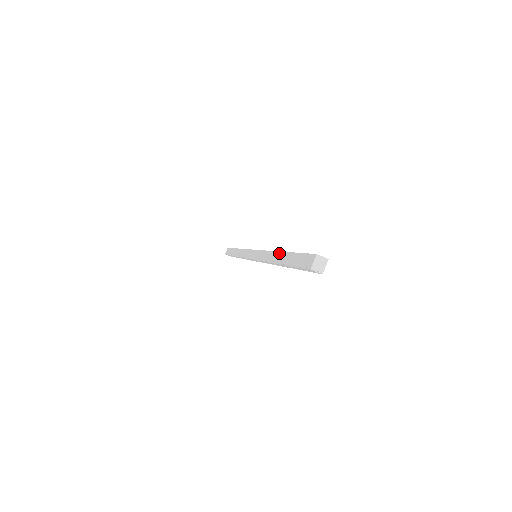
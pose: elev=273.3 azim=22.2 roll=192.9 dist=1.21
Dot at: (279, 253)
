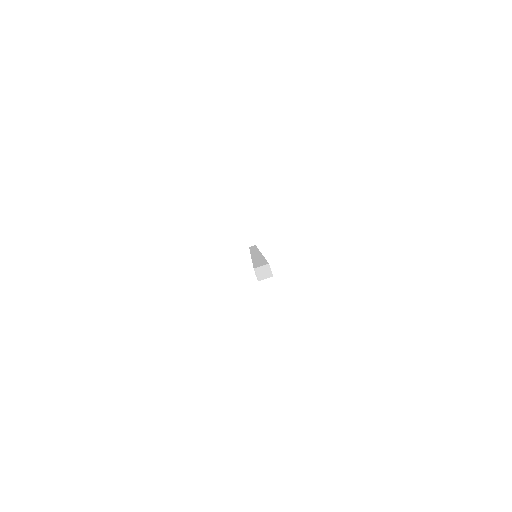
Dot at: (261, 256)
